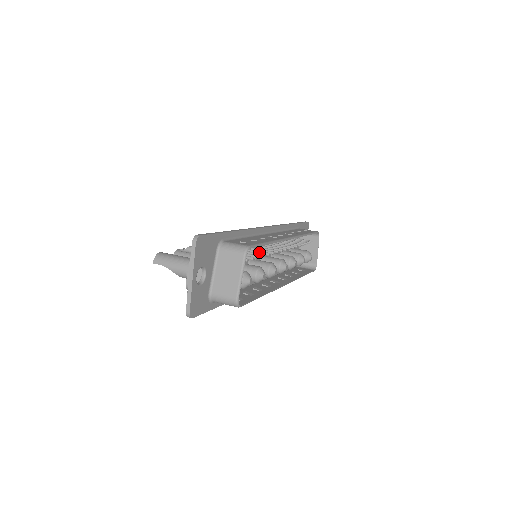
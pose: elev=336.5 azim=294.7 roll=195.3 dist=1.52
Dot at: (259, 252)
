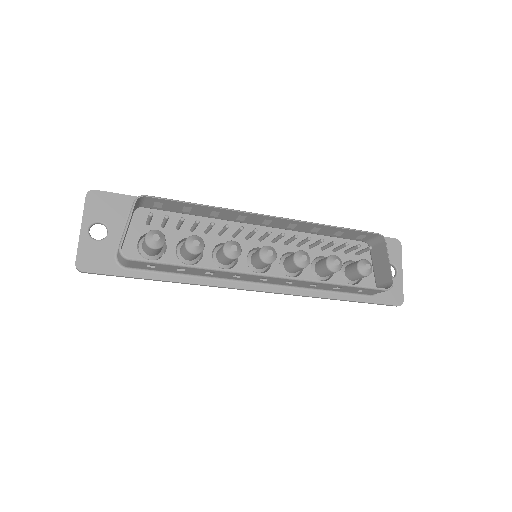
Dot at: (208, 226)
